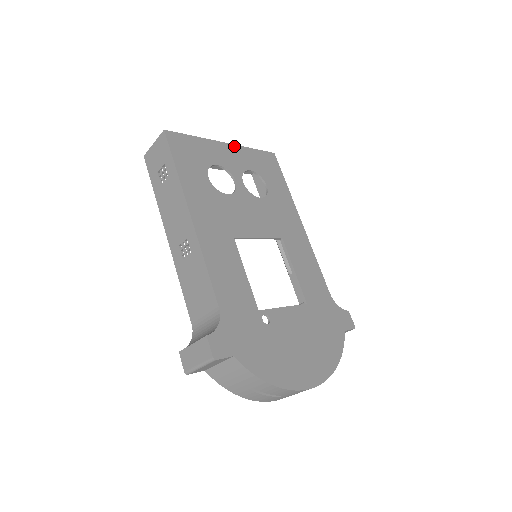
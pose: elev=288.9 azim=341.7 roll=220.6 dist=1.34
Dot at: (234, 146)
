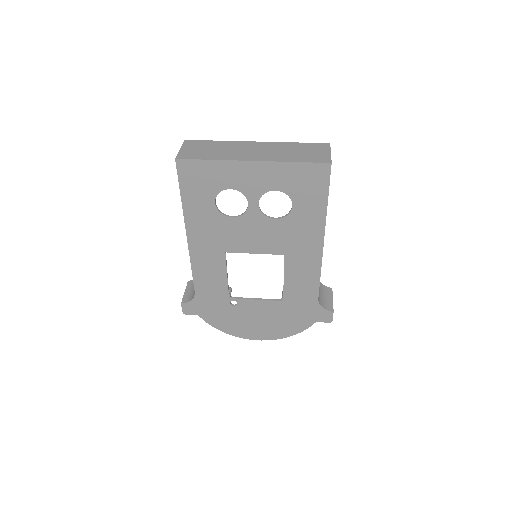
Dot at: (264, 163)
